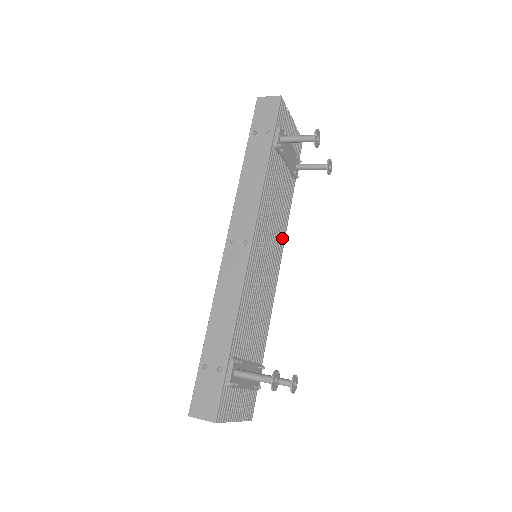
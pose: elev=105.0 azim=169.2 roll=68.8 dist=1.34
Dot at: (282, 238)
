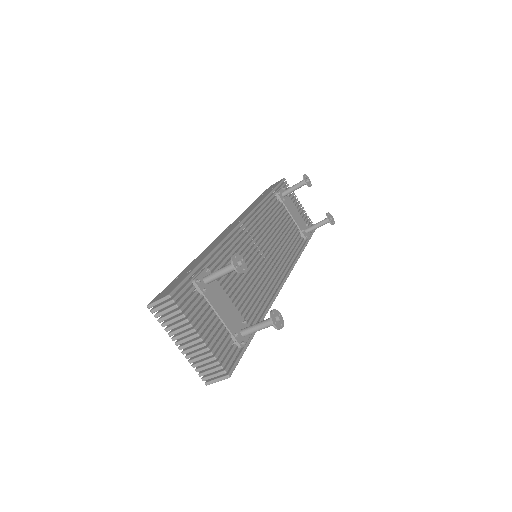
Dot at: (289, 264)
